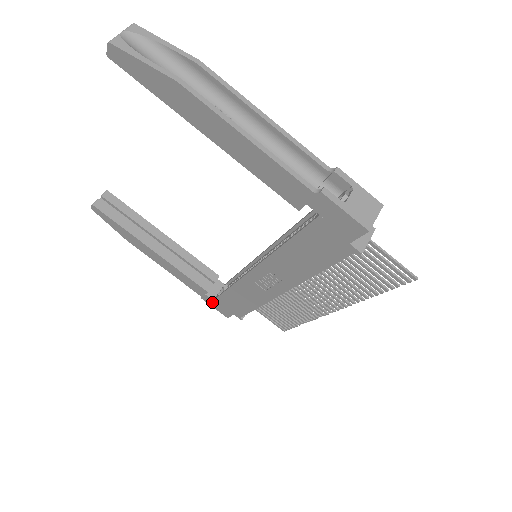
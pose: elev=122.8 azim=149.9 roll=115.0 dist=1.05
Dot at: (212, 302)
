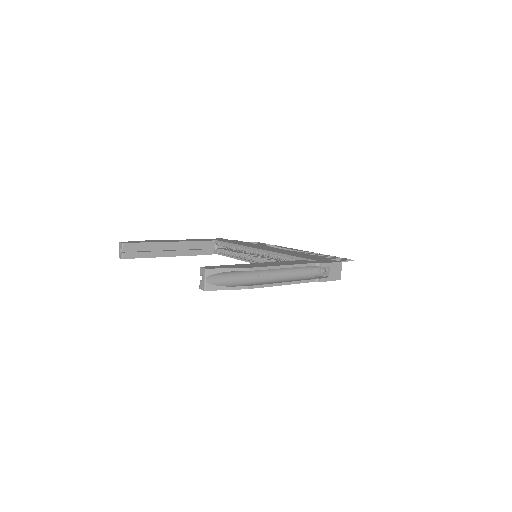
Dot at: occluded
